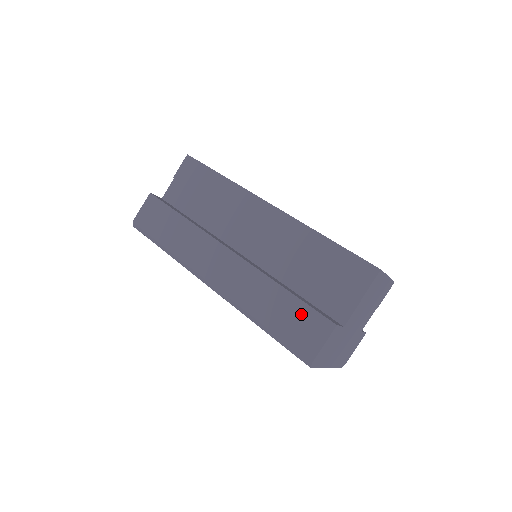
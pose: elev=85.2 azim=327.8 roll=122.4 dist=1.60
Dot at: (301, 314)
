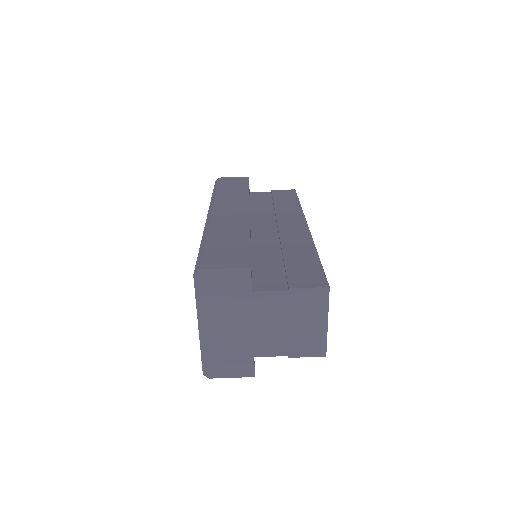
Dot at: (238, 250)
